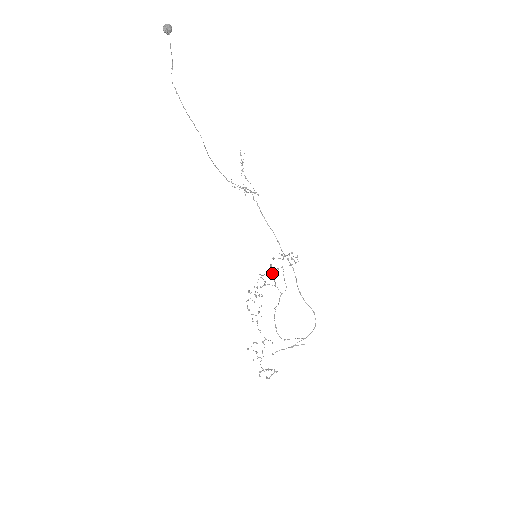
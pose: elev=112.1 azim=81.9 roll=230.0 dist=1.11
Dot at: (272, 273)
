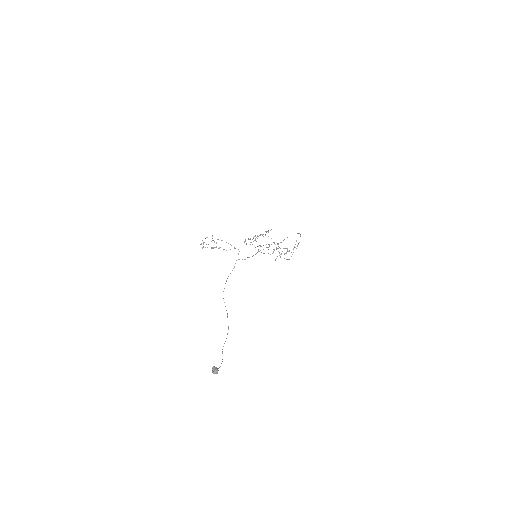
Dot at: occluded
